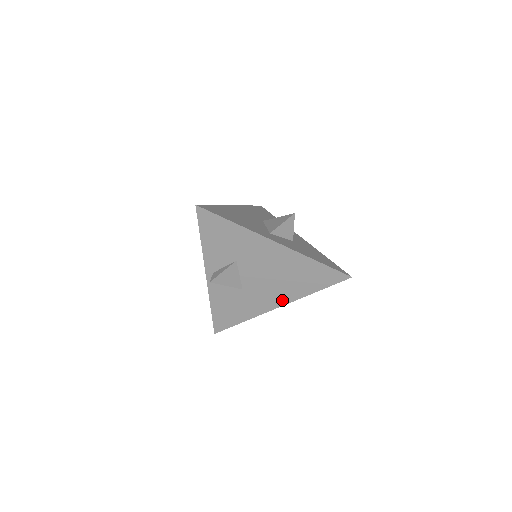
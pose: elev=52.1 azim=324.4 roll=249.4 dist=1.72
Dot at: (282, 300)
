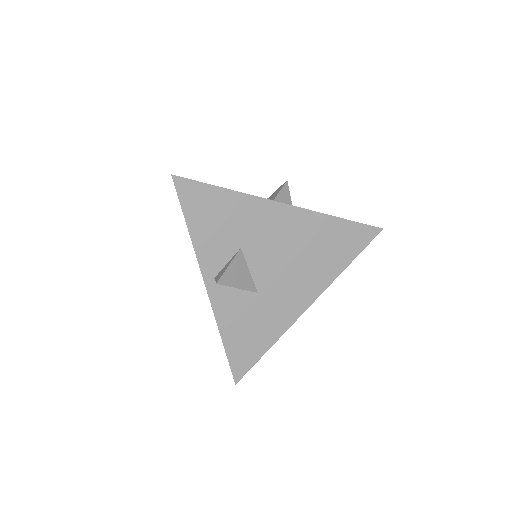
Dot at: (311, 293)
